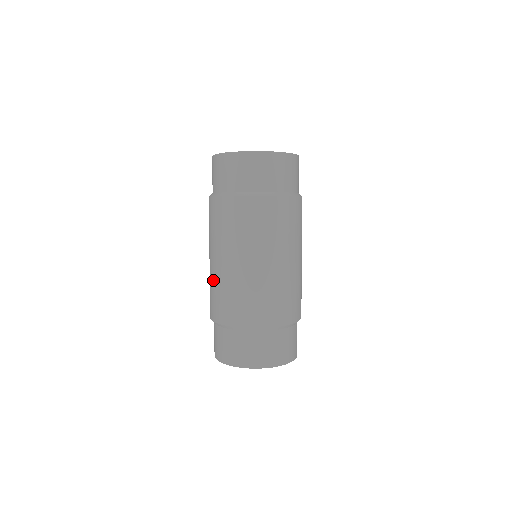
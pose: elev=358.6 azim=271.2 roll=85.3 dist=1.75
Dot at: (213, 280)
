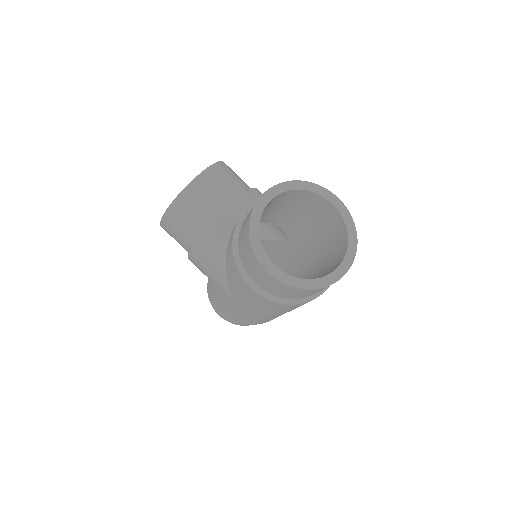
Dot at: (252, 318)
